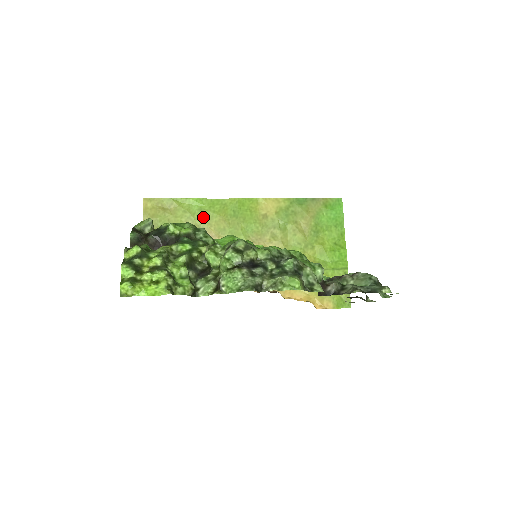
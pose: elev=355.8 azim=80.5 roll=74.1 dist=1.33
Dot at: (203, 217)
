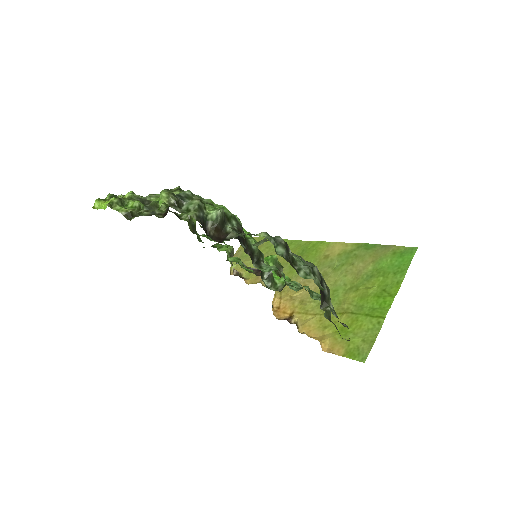
Dot at: occluded
